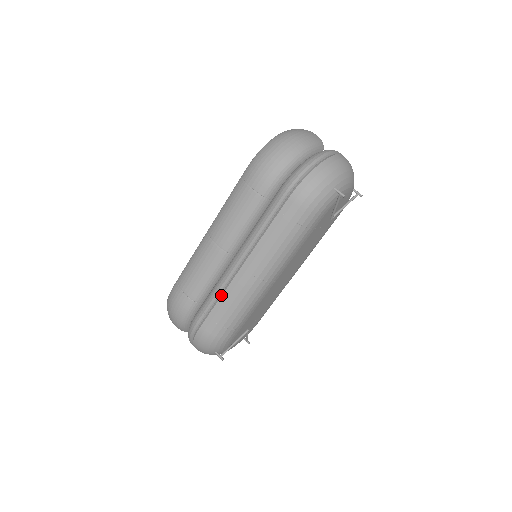
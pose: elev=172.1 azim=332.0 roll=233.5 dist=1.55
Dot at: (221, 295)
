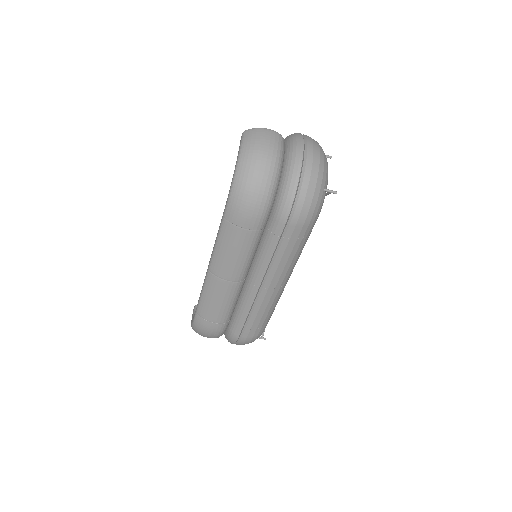
Dot at: (251, 312)
